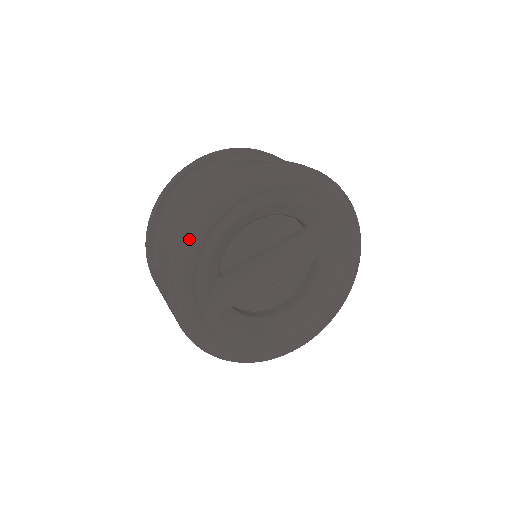
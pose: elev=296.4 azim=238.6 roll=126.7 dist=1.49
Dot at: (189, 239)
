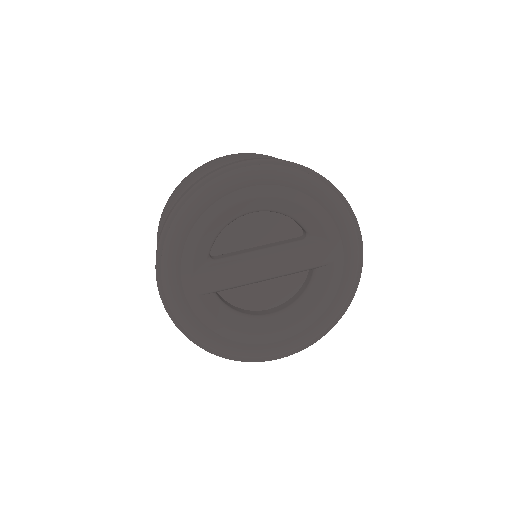
Dot at: (185, 209)
